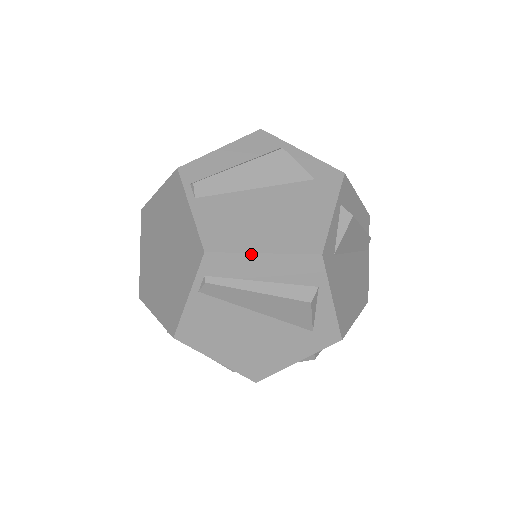
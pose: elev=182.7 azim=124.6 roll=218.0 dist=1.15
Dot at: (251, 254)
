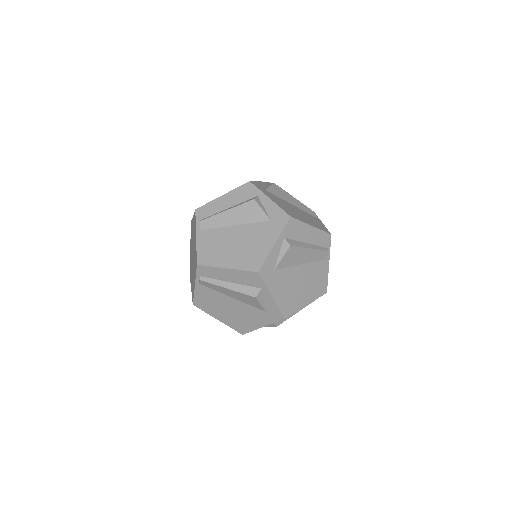
Dot at: (220, 268)
